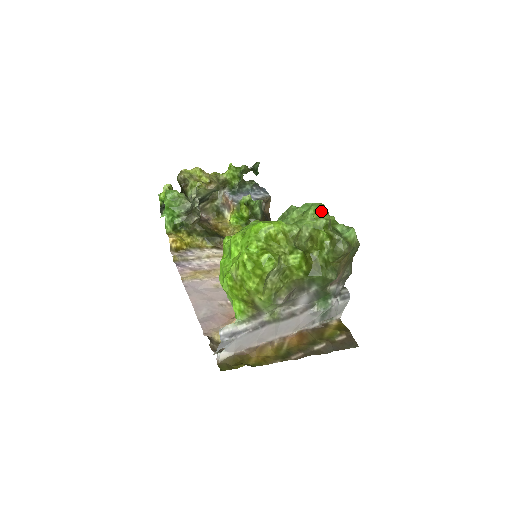
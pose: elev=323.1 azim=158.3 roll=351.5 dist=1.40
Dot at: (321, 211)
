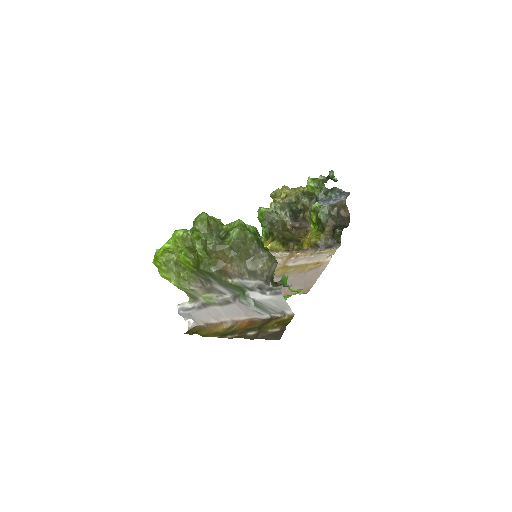
Dot at: (196, 219)
